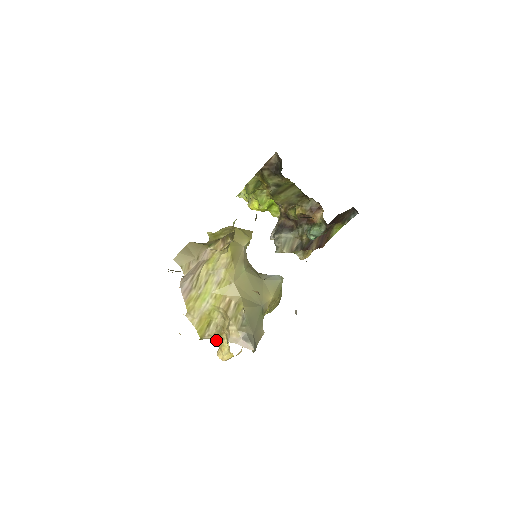
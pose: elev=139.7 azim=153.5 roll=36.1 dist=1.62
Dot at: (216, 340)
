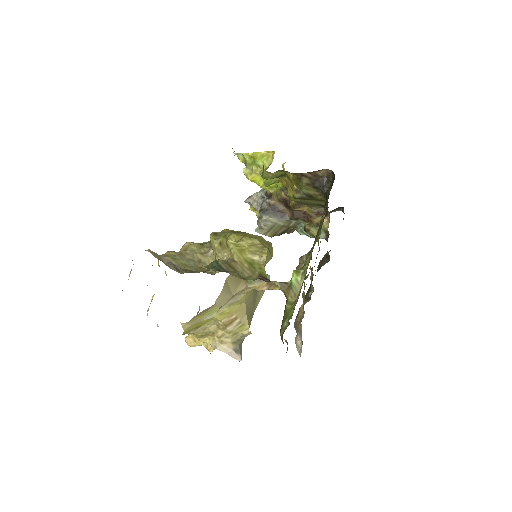
Dot at: (195, 335)
